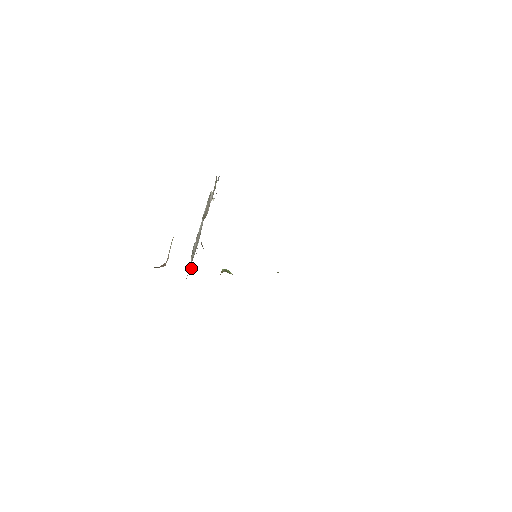
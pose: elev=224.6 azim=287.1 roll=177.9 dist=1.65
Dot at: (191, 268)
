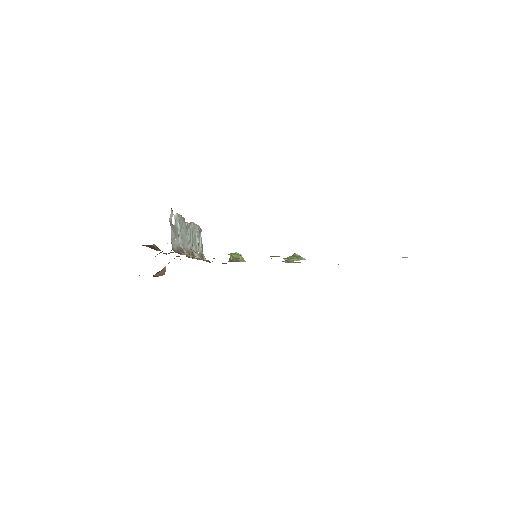
Dot at: (200, 248)
